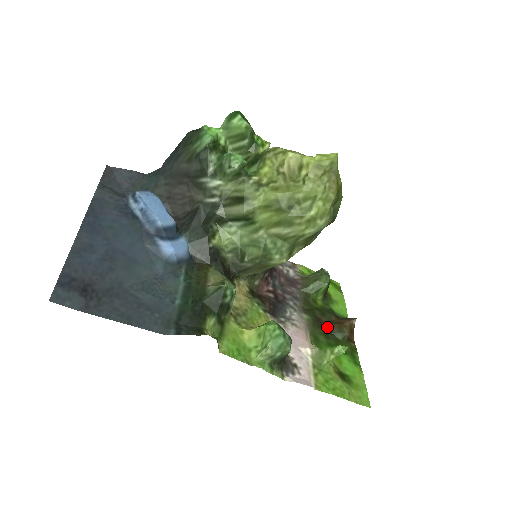
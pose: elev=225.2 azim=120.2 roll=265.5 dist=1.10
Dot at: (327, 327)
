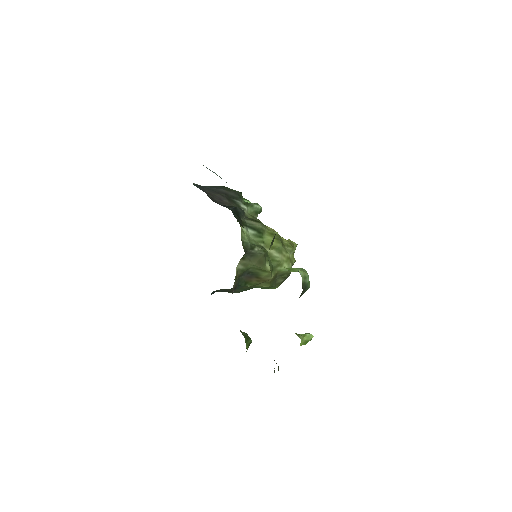
Dot at: occluded
